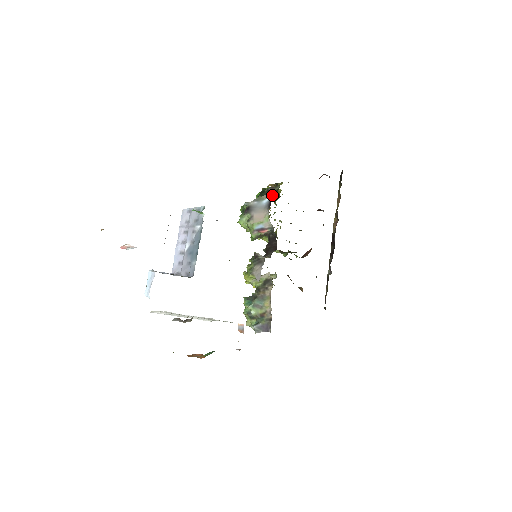
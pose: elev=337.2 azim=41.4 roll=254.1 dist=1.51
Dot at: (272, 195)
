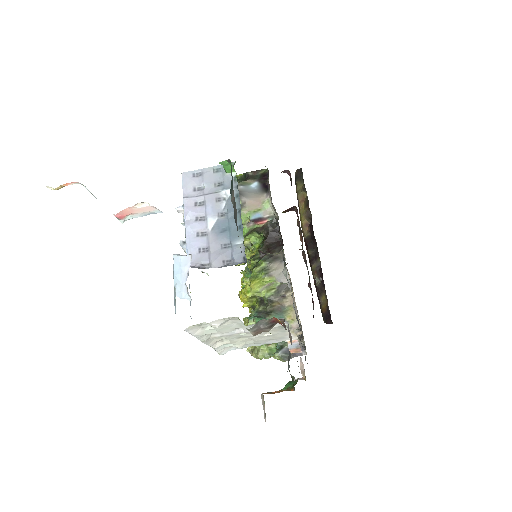
Dot at: (260, 178)
